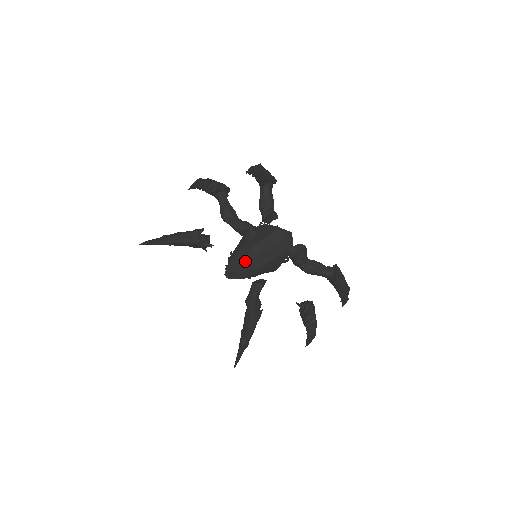
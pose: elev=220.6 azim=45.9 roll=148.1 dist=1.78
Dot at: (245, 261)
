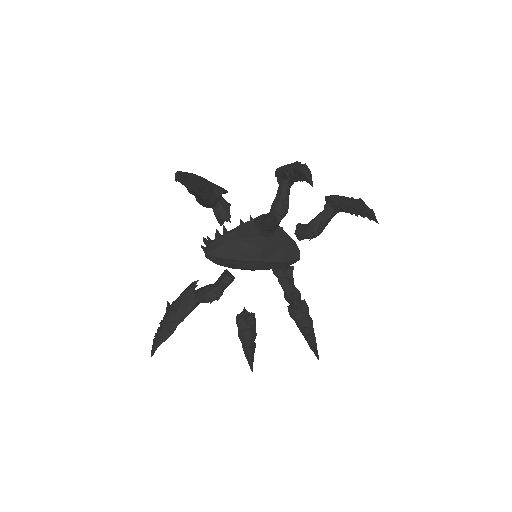
Dot at: (245, 256)
